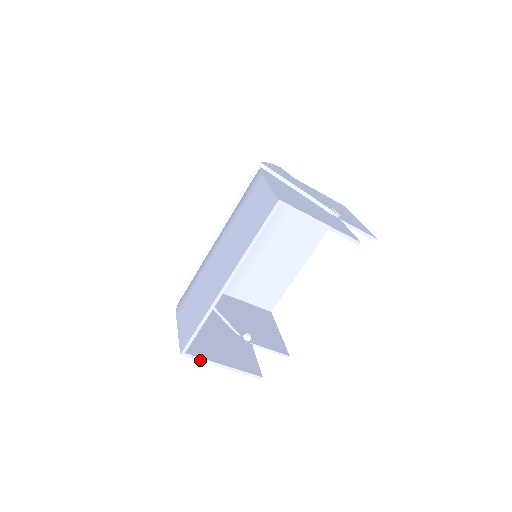
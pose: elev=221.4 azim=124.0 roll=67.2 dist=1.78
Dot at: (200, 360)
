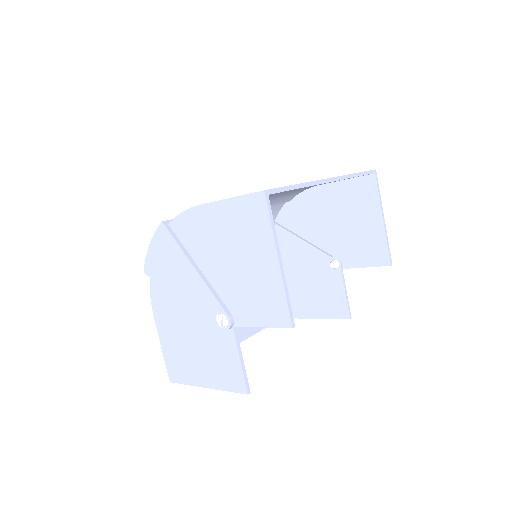
Dot at: (271, 222)
